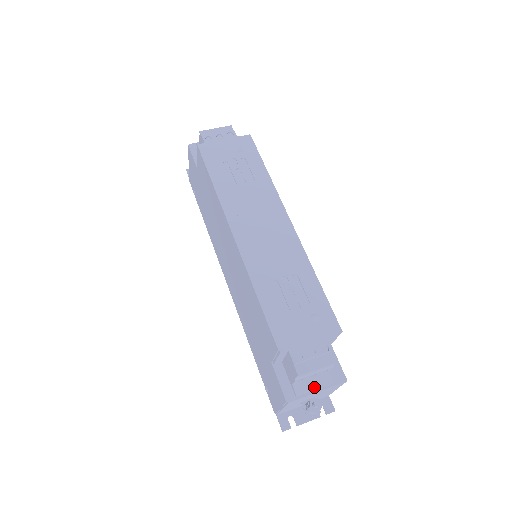
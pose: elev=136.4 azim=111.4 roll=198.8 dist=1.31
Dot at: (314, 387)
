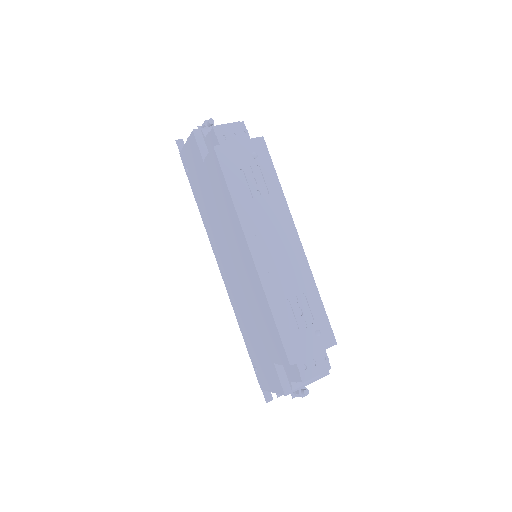
Dot at: (306, 382)
